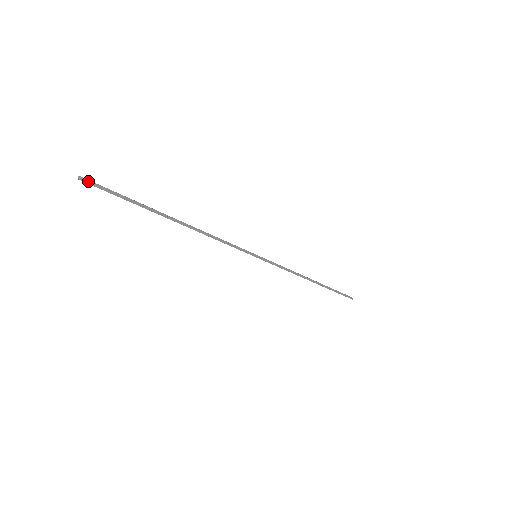
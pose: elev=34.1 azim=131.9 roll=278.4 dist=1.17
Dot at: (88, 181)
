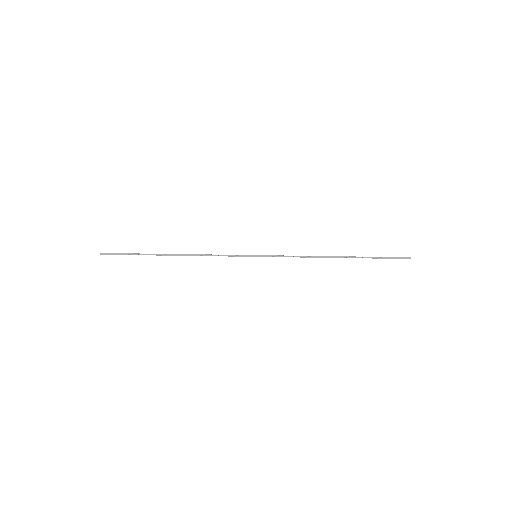
Dot at: (106, 254)
